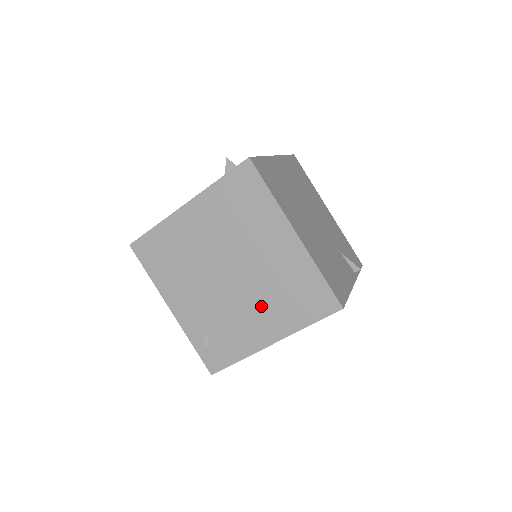
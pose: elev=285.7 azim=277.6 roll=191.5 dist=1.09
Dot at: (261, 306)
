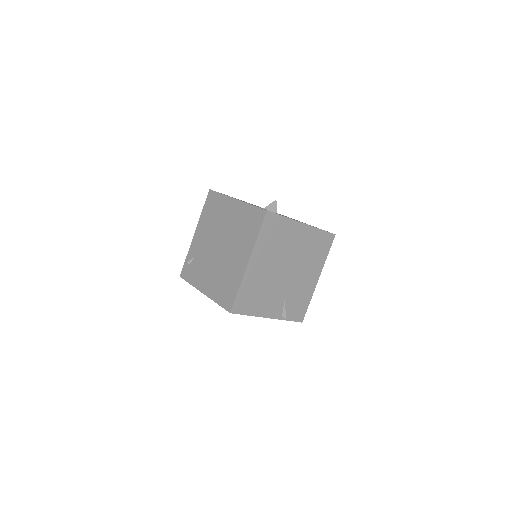
Dot at: (214, 274)
